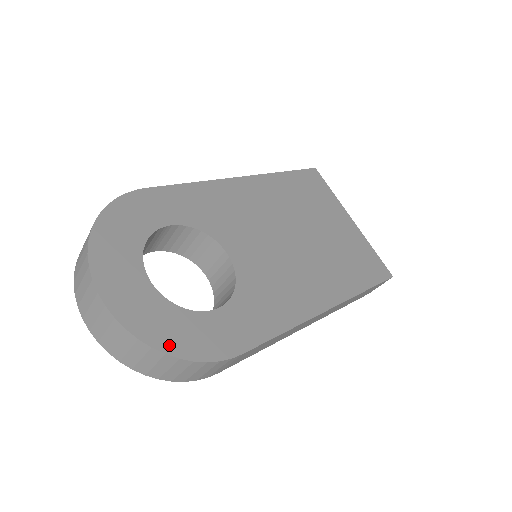
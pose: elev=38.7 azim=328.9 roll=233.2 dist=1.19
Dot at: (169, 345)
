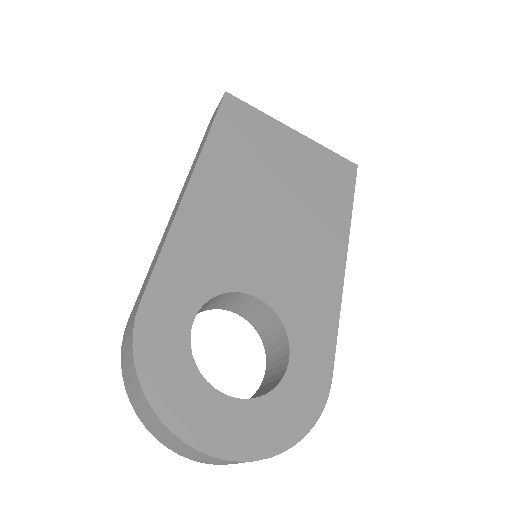
Dot at: (291, 435)
